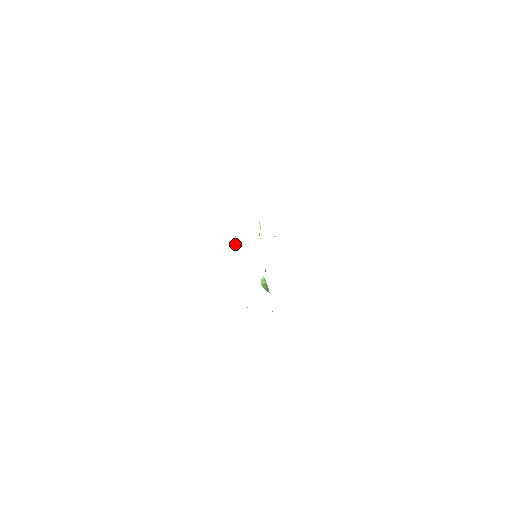
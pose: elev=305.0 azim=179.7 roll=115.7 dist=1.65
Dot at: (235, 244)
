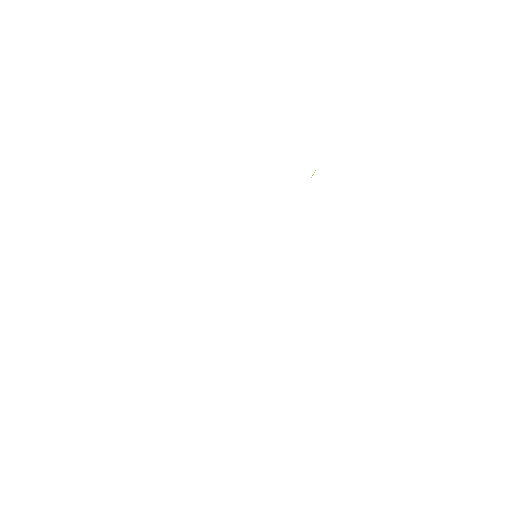
Dot at: occluded
